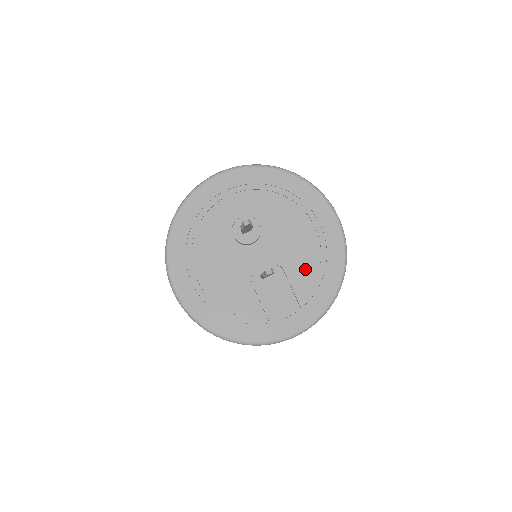
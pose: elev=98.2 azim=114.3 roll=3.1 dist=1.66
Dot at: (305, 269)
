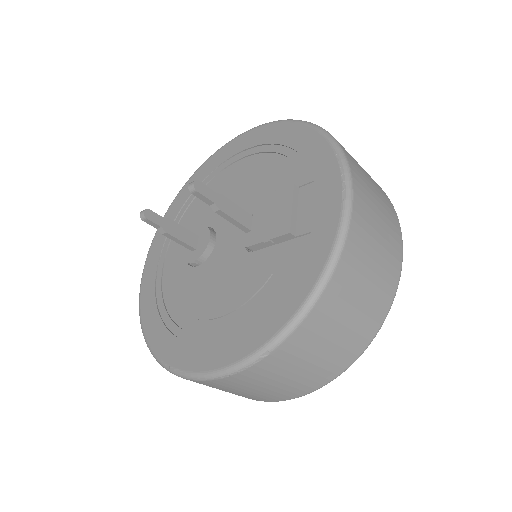
Dot at: (272, 173)
